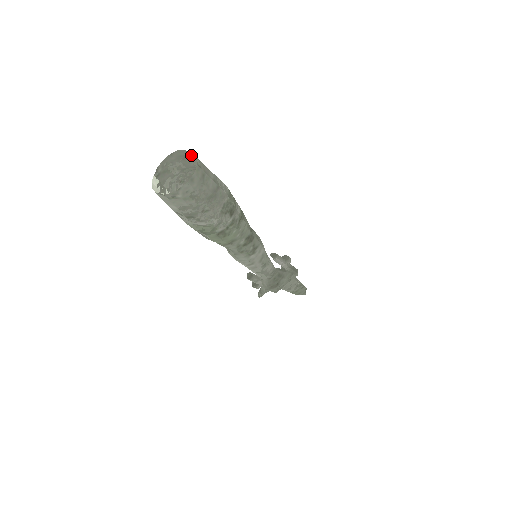
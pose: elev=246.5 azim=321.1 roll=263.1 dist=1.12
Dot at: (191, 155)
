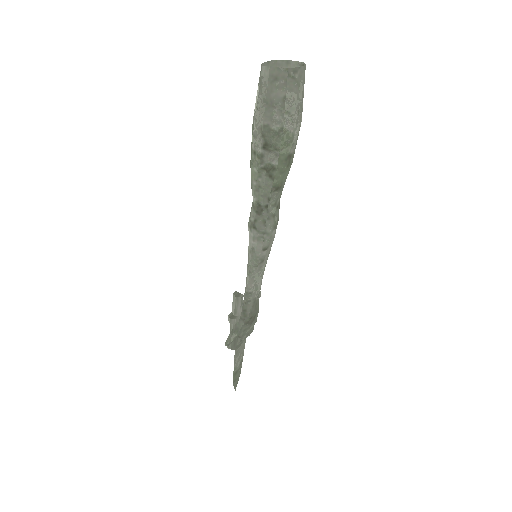
Dot at: occluded
